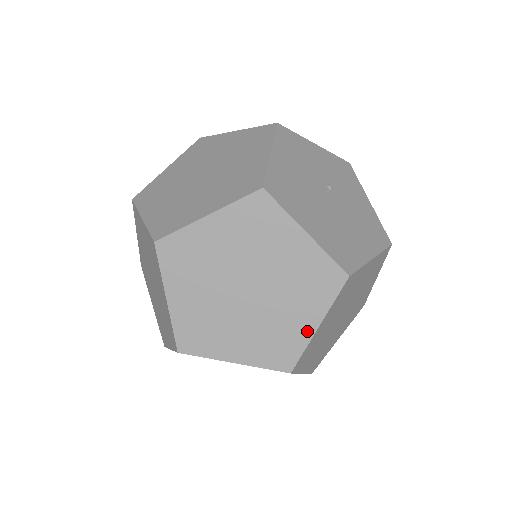
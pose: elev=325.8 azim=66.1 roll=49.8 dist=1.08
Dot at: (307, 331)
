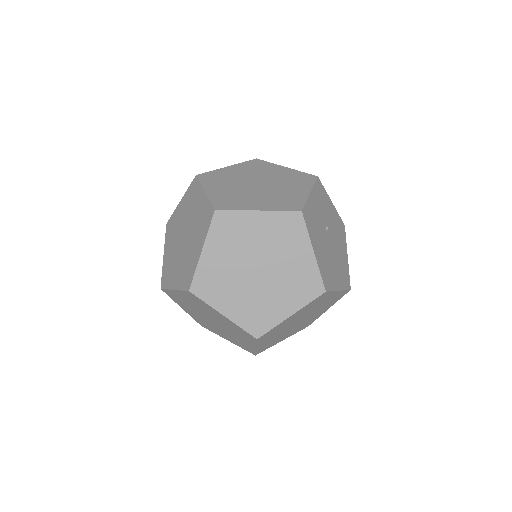
Dot at: (322, 313)
